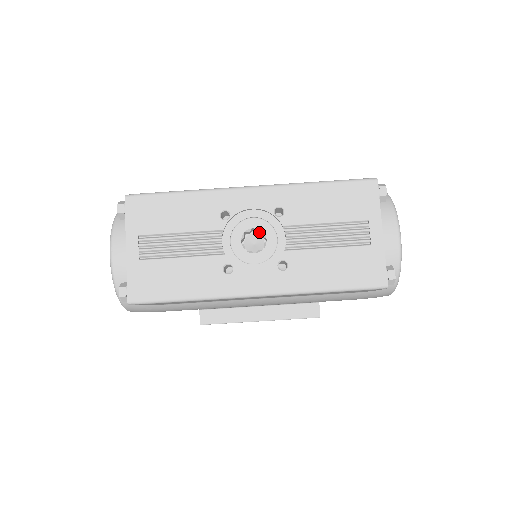
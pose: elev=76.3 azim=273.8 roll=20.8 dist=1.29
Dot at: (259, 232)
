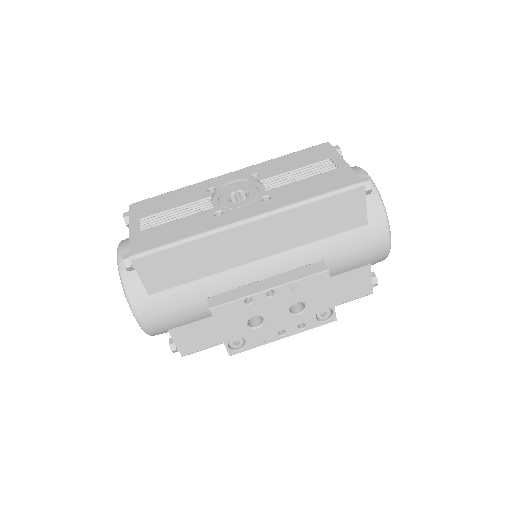
Dot at: (243, 197)
